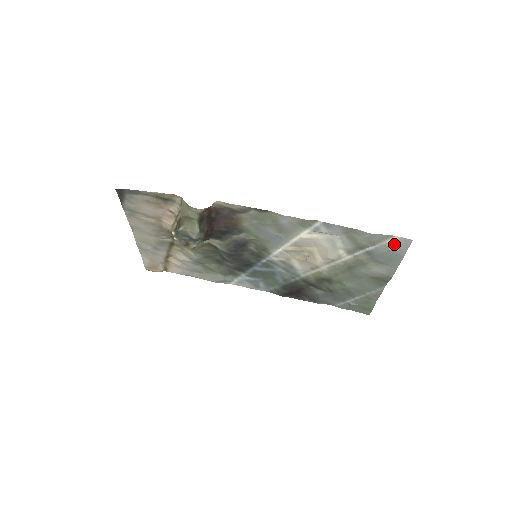
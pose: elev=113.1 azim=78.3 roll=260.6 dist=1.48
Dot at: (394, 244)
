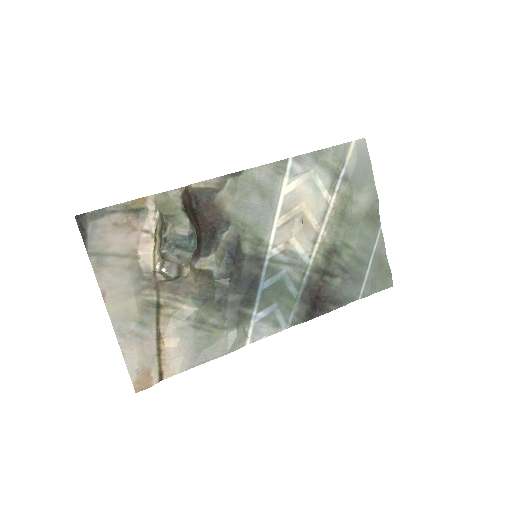
Dot at: (356, 151)
